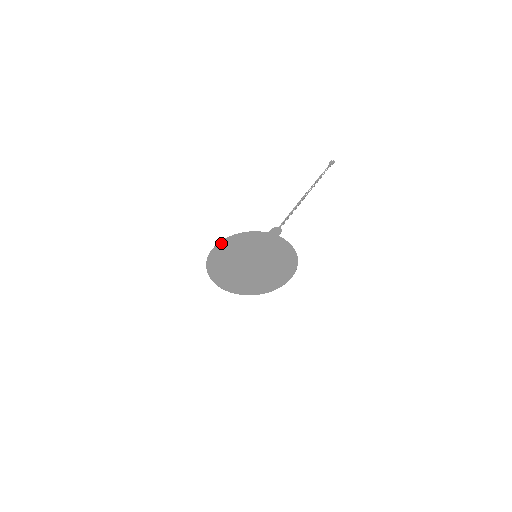
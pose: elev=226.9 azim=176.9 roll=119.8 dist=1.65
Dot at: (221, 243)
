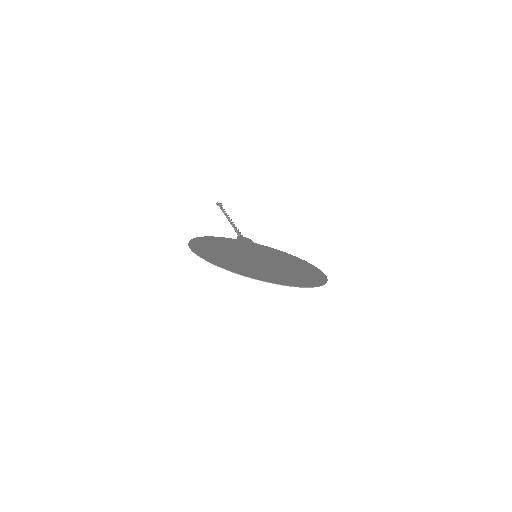
Dot at: (193, 242)
